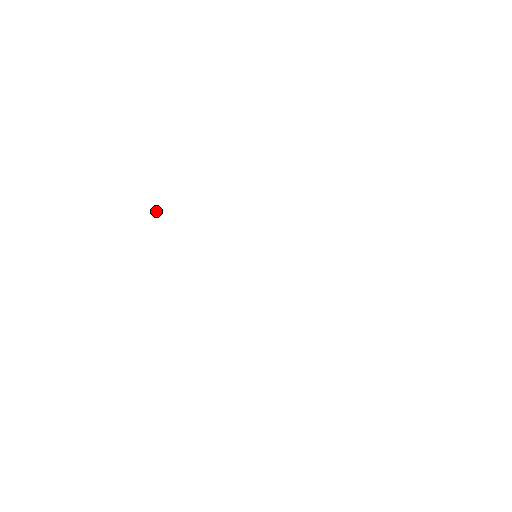
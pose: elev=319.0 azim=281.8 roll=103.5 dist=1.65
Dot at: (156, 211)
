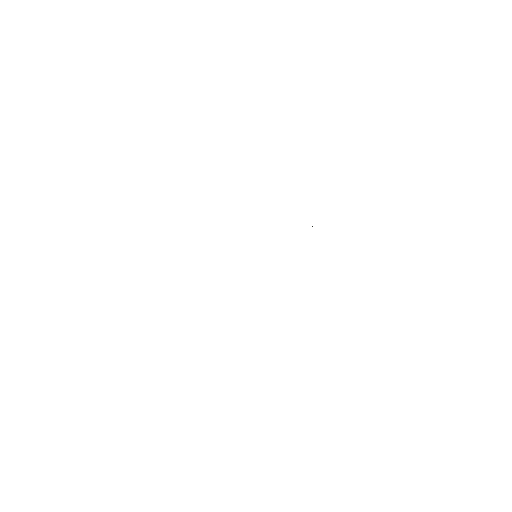
Dot at: occluded
